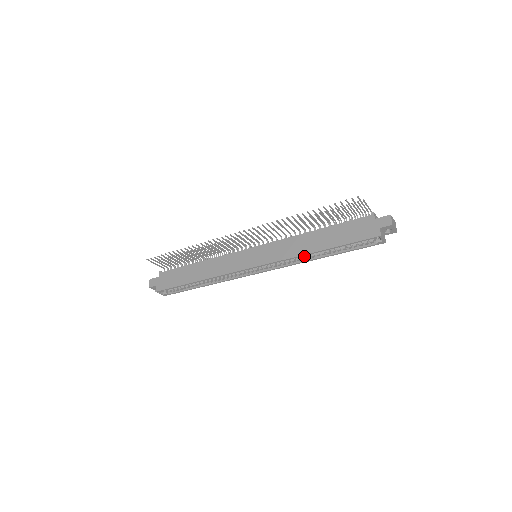
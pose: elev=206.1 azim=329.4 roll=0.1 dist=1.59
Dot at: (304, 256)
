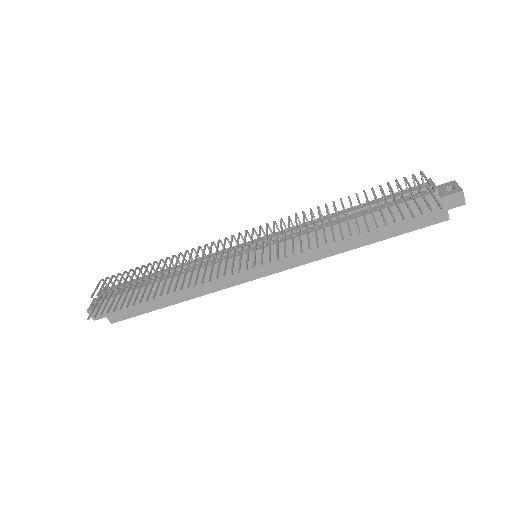
Dot at: occluded
